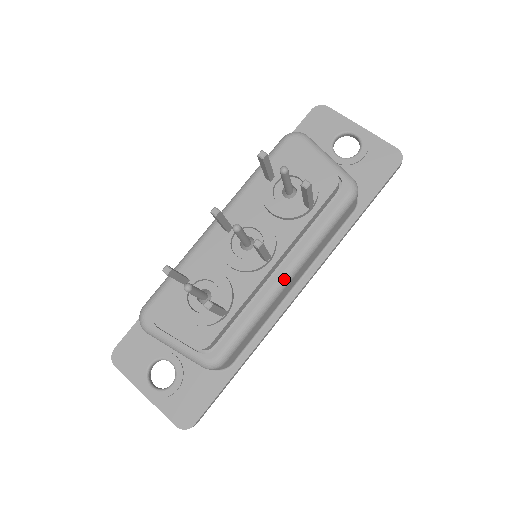
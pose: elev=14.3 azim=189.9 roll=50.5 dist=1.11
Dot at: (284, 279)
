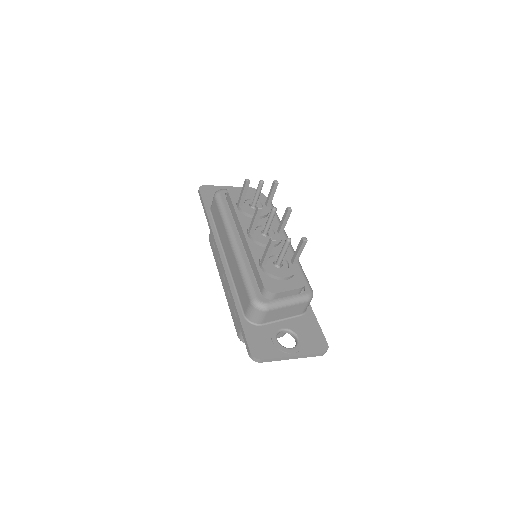
Dot at: occluded
